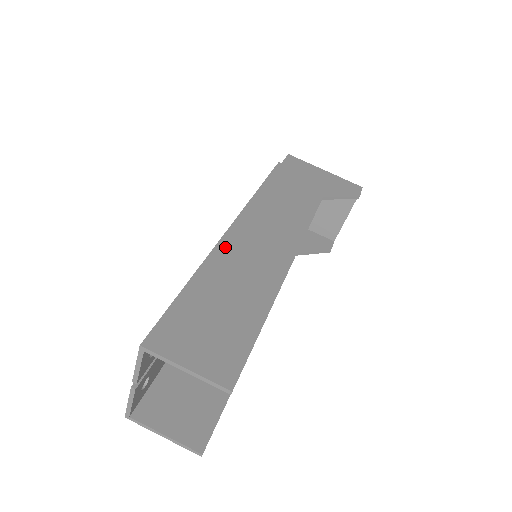
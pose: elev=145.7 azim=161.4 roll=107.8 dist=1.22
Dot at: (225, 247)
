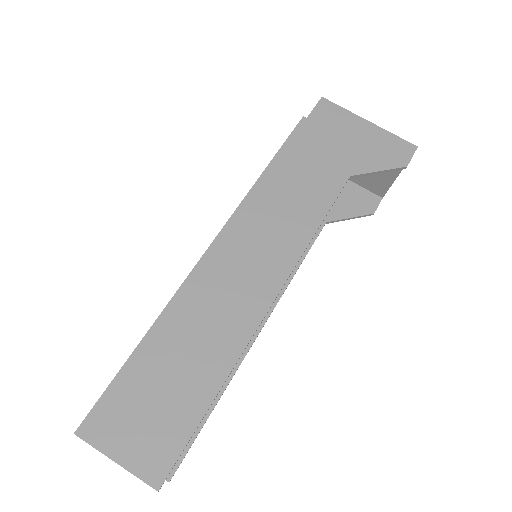
Dot at: (194, 284)
